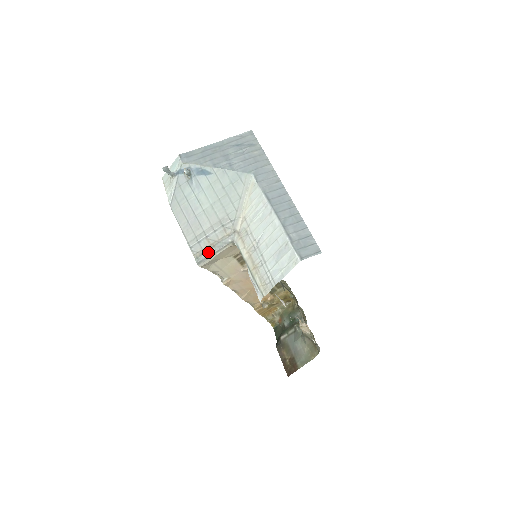
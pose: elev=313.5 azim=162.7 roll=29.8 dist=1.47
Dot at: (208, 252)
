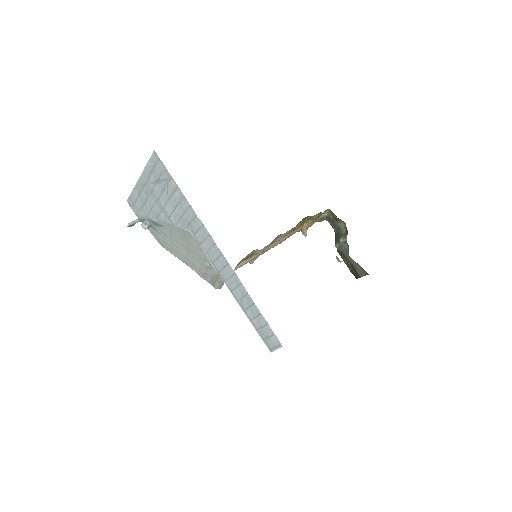
Dot at: (216, 284)
